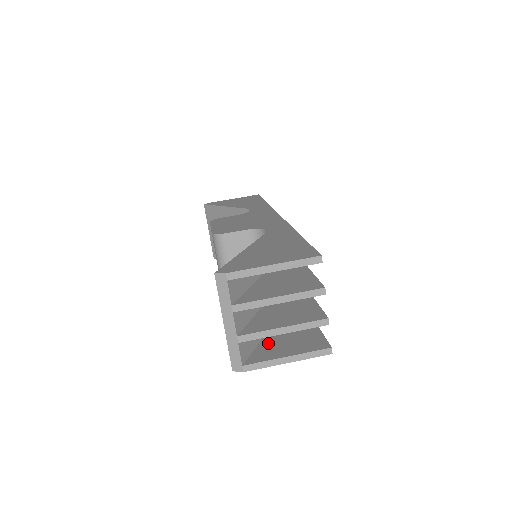
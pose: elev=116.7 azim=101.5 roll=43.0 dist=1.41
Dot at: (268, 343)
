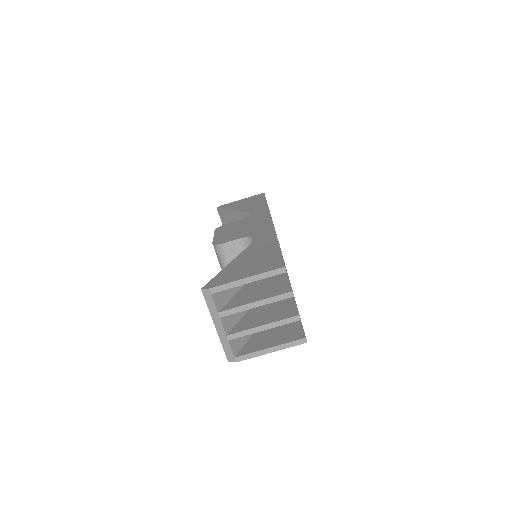
Dot at: (258, 336)
